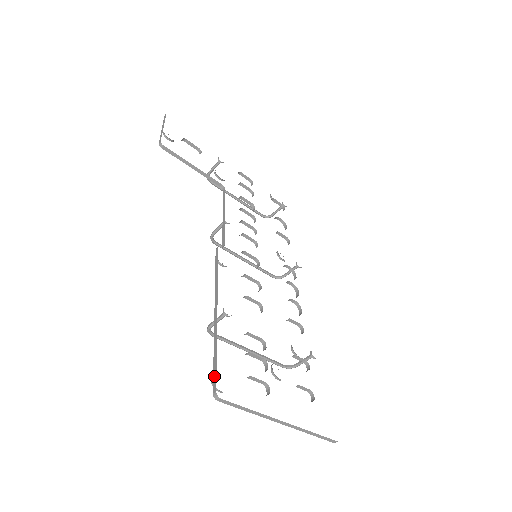
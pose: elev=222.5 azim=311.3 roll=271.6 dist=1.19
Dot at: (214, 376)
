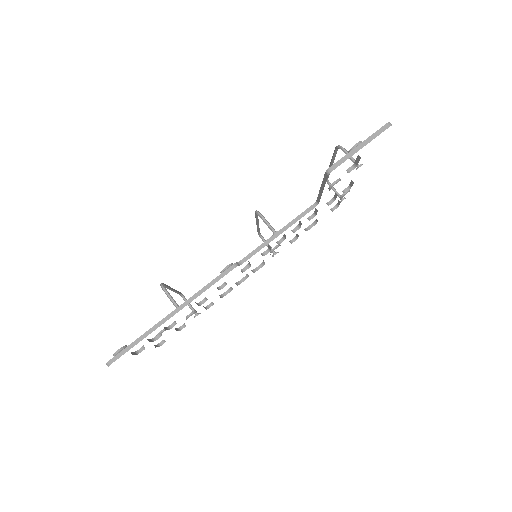
Dot at: (120, 354)
